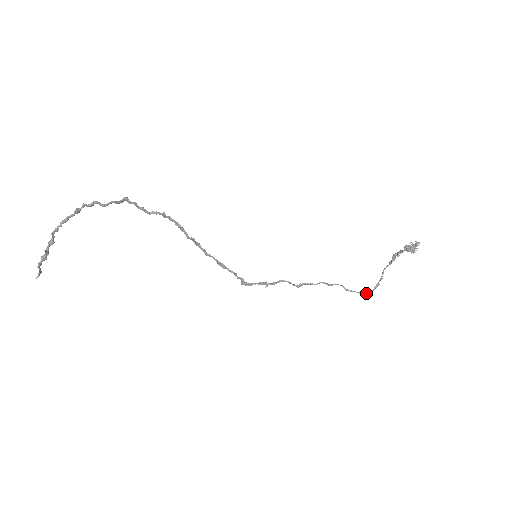
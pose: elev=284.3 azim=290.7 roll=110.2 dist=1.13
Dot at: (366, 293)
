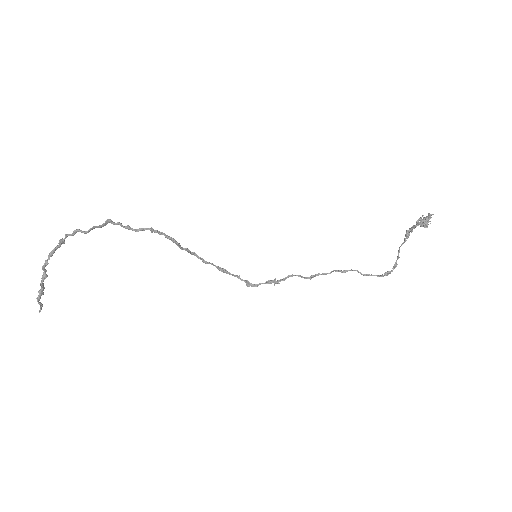
Dot at: (384, 275)
